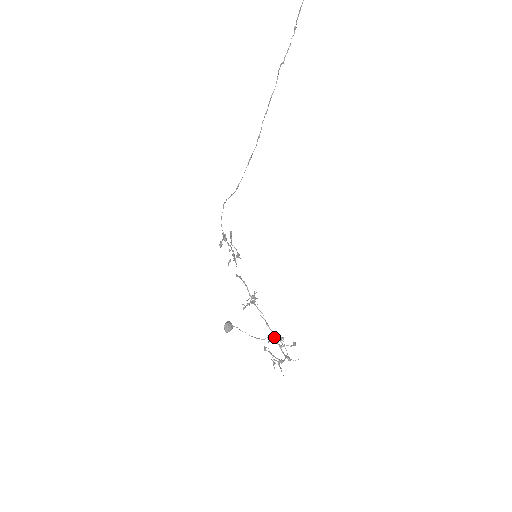
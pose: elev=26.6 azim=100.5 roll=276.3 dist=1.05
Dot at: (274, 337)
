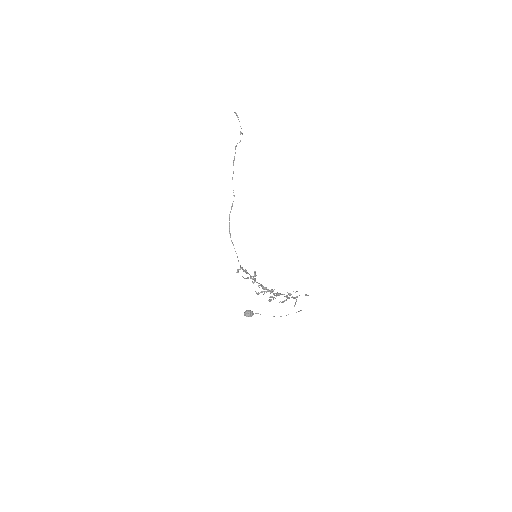
Dot at: occluded
